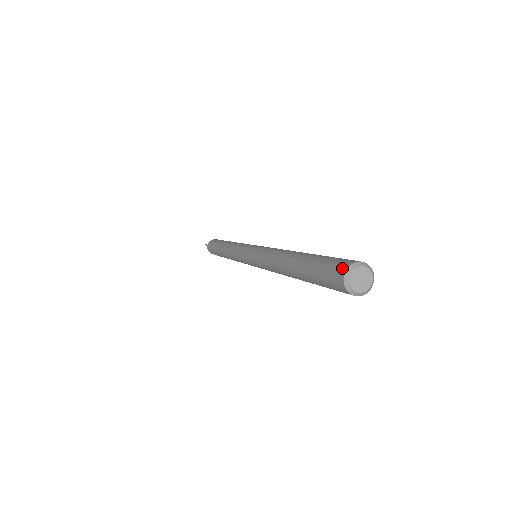
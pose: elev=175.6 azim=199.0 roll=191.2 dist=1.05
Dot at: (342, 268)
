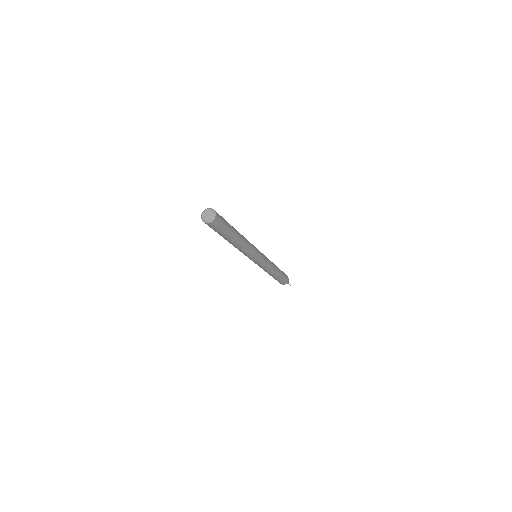
Dot at: occluded
